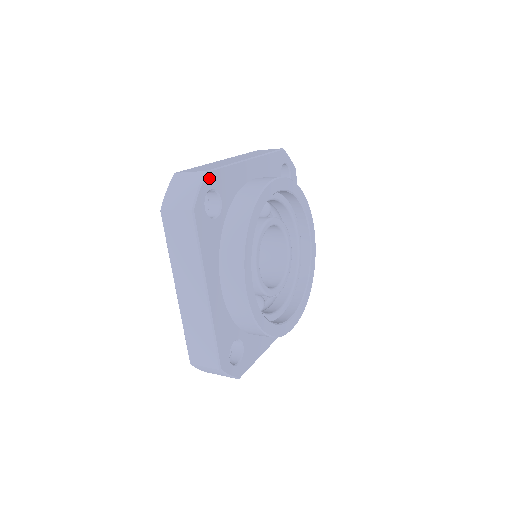
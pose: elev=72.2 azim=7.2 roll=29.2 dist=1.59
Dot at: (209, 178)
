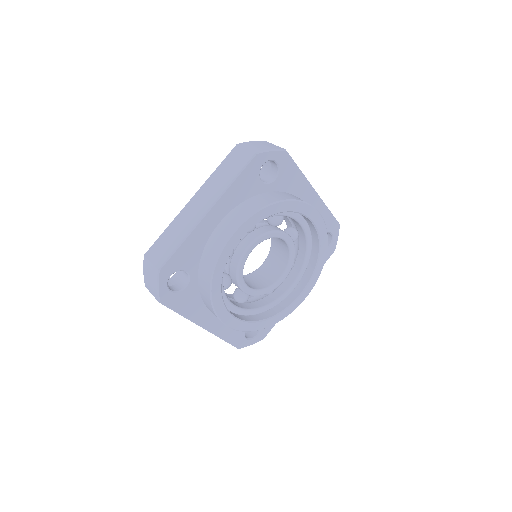
Dot at: (283, 155)
